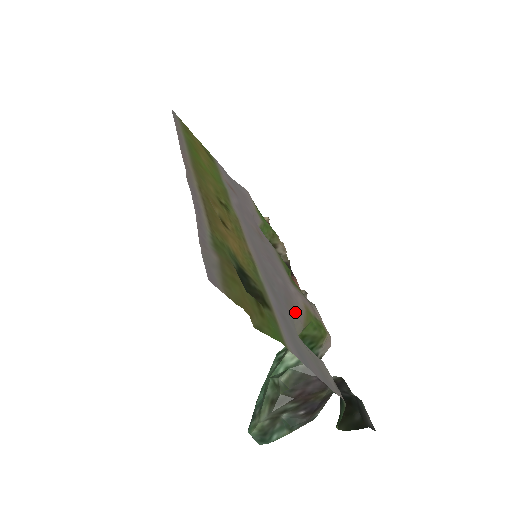
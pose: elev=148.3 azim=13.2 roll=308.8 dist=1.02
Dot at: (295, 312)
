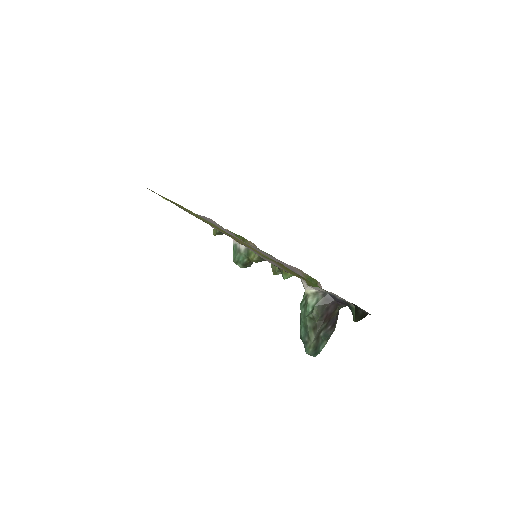
Dot at: occluded
